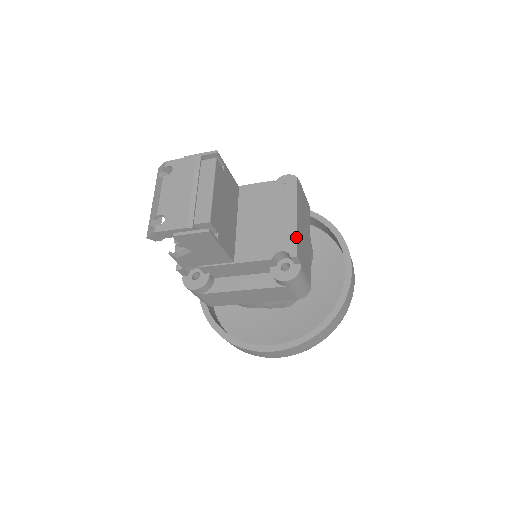
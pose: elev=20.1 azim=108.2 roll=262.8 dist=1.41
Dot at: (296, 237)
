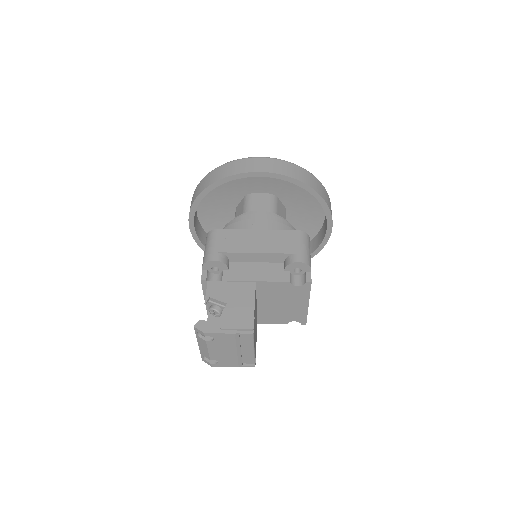
Dot at: occluded
